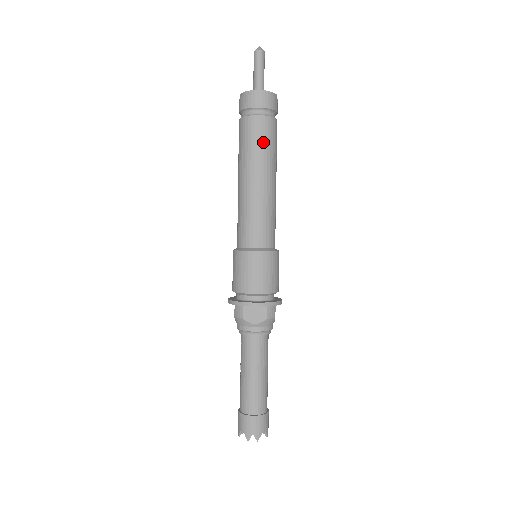
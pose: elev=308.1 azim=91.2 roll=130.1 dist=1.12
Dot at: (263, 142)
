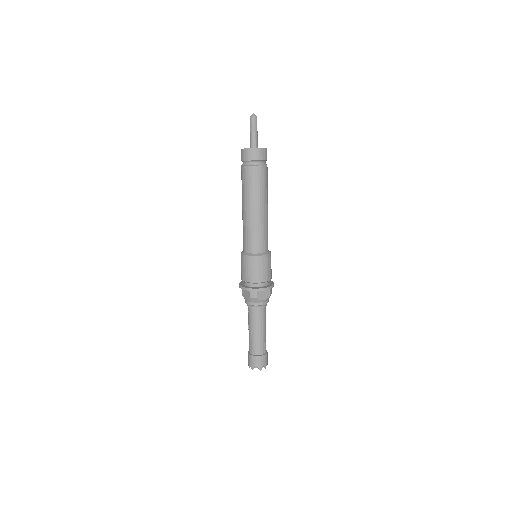
Dot at: (265, 183)
